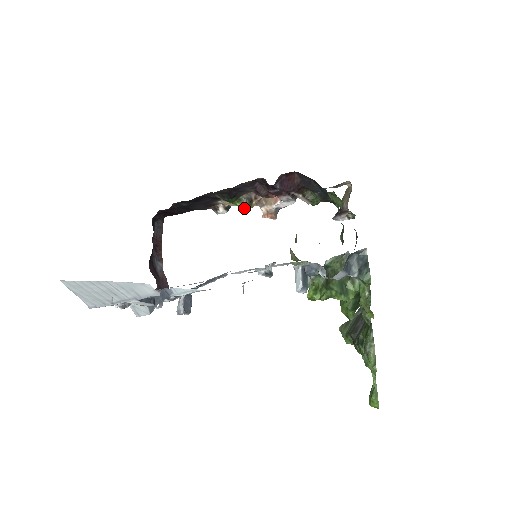
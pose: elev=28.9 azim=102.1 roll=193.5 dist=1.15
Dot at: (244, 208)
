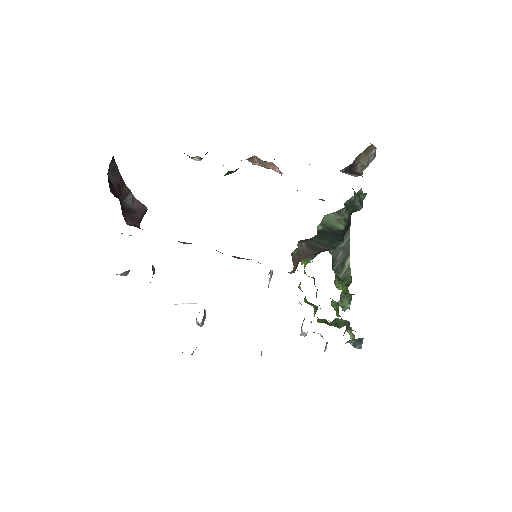
Dot at: occluded
